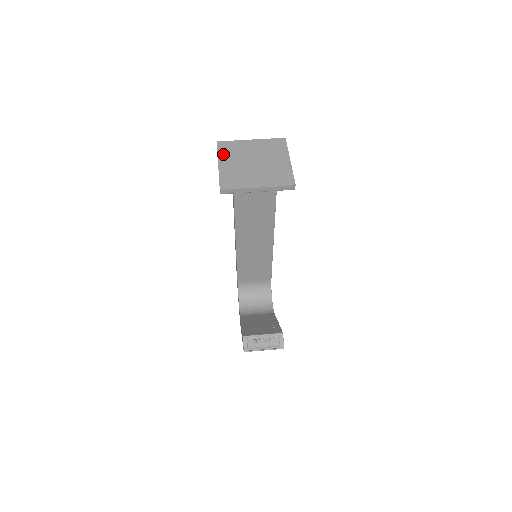
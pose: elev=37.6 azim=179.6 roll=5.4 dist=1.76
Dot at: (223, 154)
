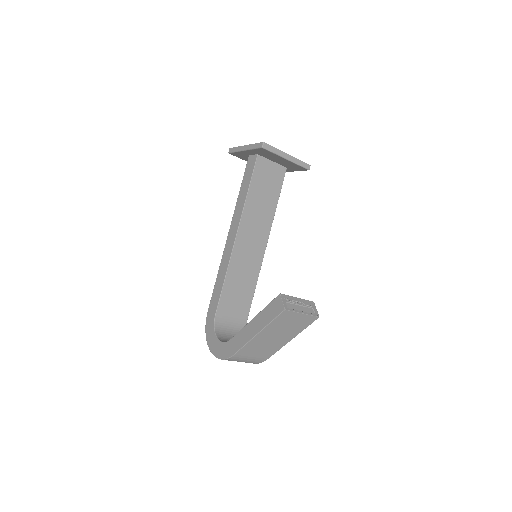
Dot at: occluded
